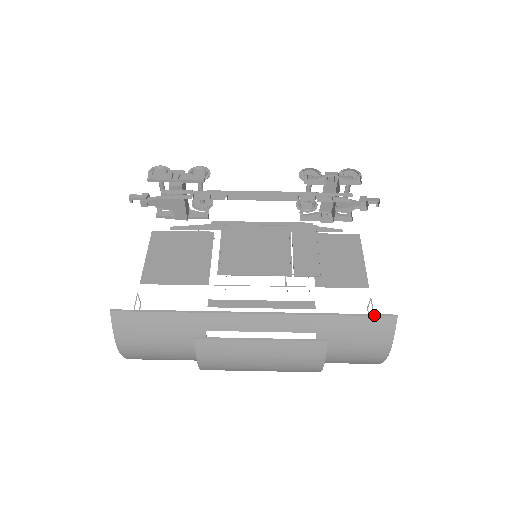
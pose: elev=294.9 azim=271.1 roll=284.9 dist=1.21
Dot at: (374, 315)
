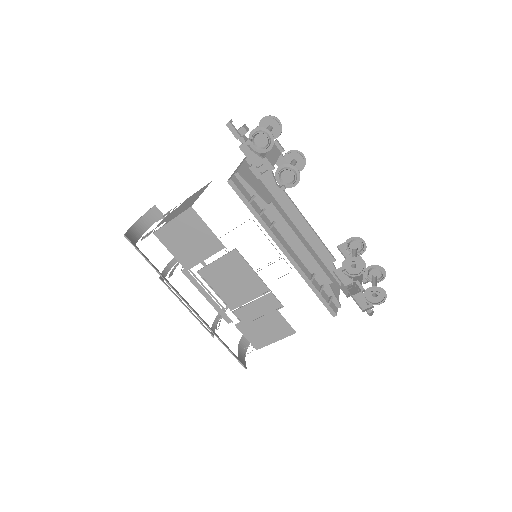
Dot at: occluded
